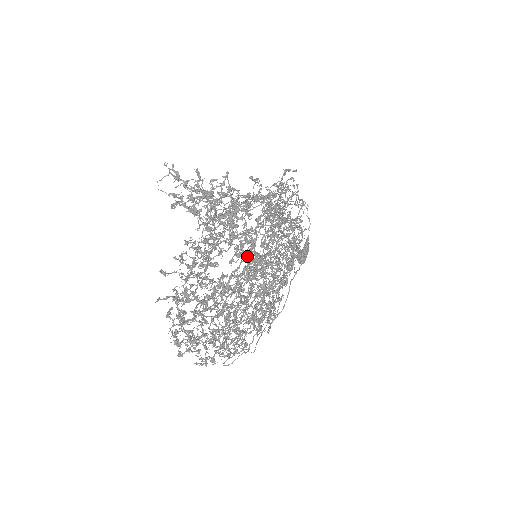
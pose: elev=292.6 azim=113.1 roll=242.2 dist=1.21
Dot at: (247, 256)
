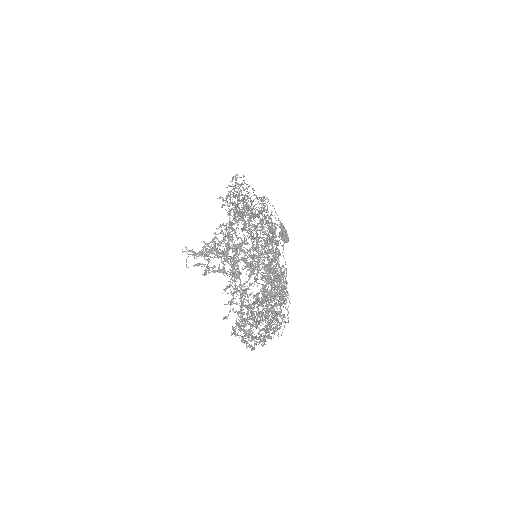
Dot at: occluded
